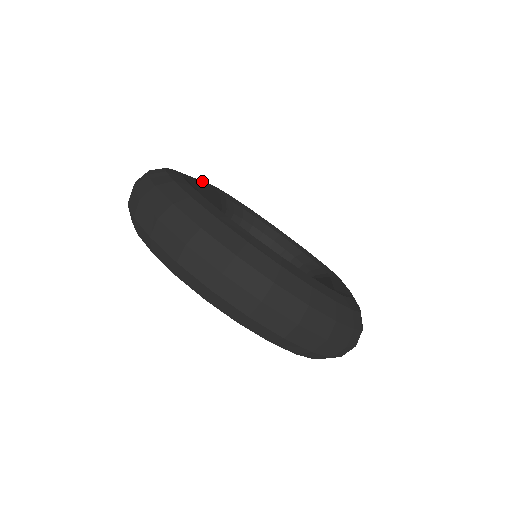
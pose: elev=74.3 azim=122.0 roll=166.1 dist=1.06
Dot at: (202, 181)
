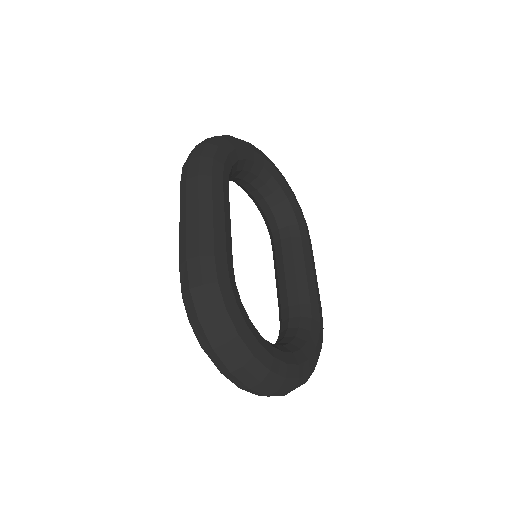
Dot at: (224, 214)
